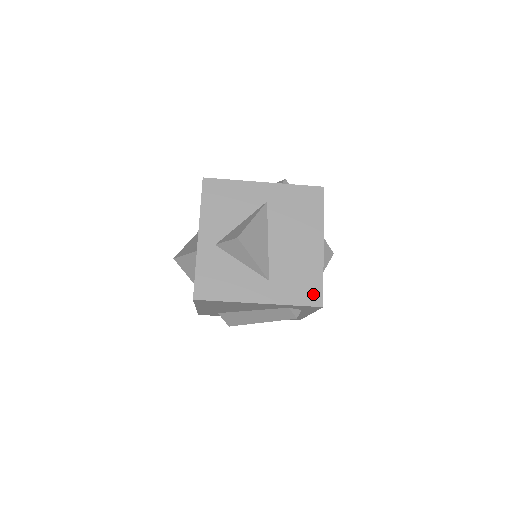
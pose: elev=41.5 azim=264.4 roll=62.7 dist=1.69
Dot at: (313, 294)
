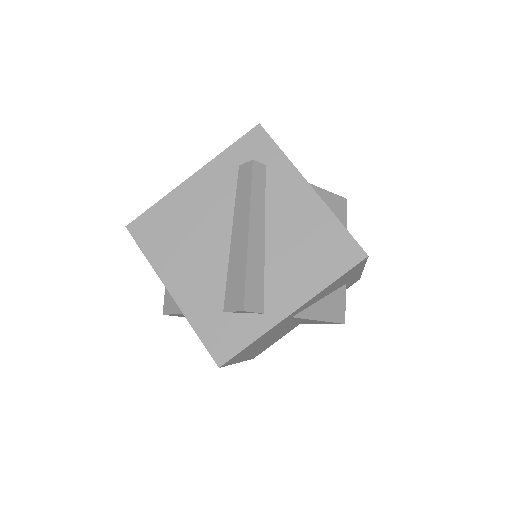
Dot at: occluded
